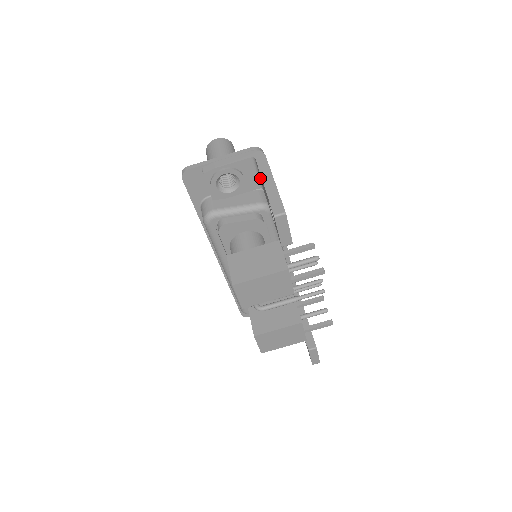
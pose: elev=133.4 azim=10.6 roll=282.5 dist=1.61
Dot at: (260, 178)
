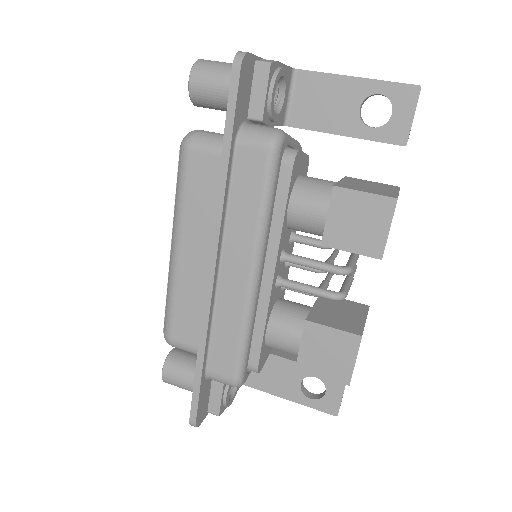
Dot at: (291, 106)
